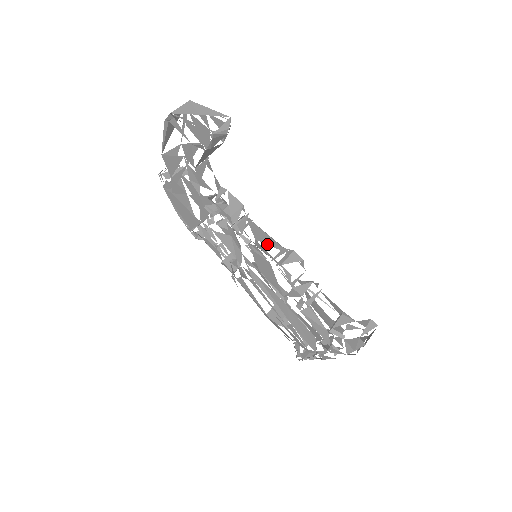
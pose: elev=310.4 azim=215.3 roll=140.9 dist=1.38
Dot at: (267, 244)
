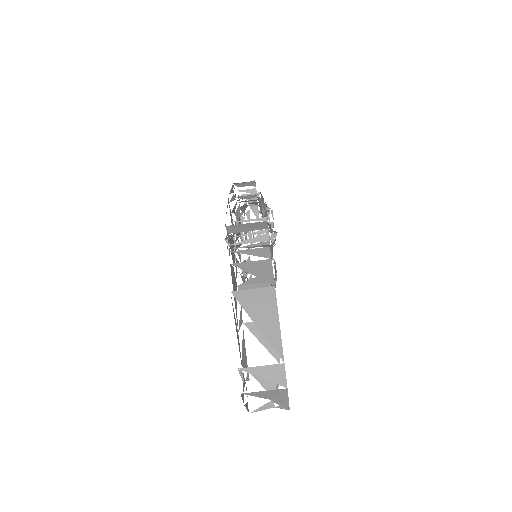
Dot at: occluded
